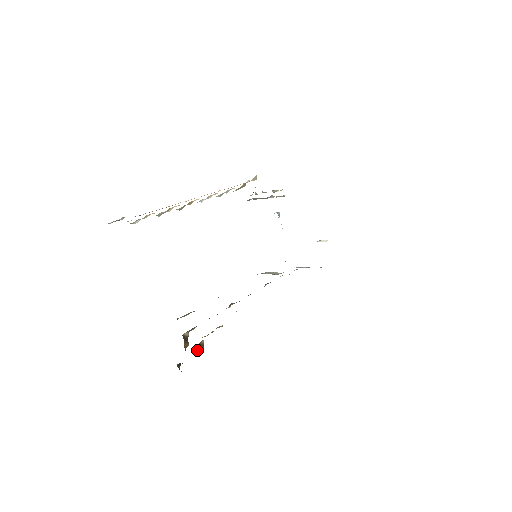
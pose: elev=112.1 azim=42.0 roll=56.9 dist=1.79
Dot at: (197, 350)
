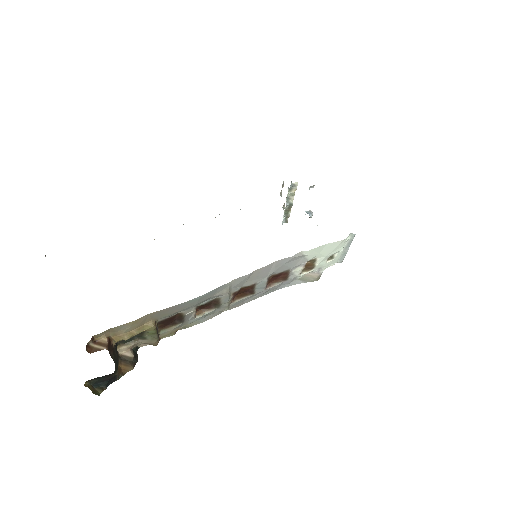
Dot at: (93, 350)
